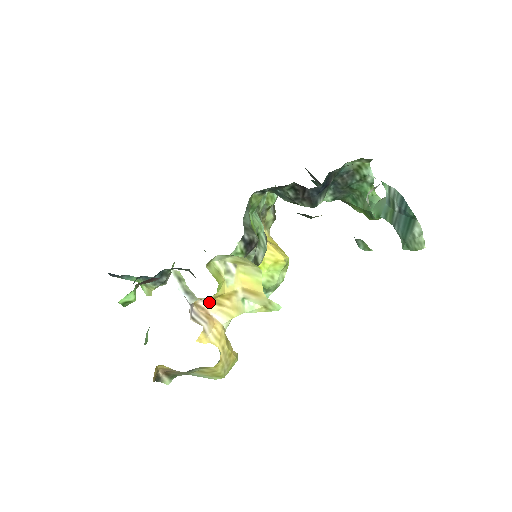
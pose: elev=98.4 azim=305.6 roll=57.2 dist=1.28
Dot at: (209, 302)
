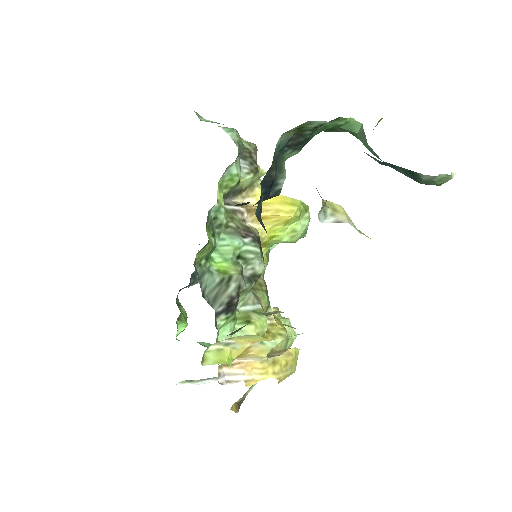
Dot at: occluded
